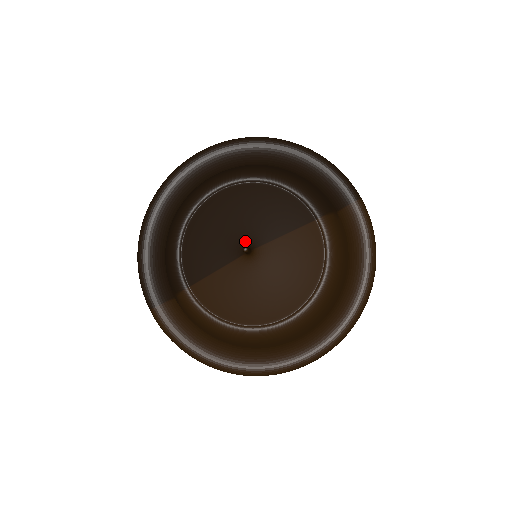
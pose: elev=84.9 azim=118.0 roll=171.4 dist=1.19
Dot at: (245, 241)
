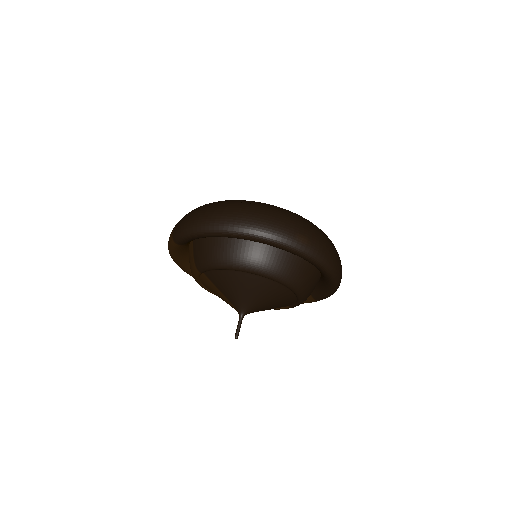
Dot at: (247, 311)
